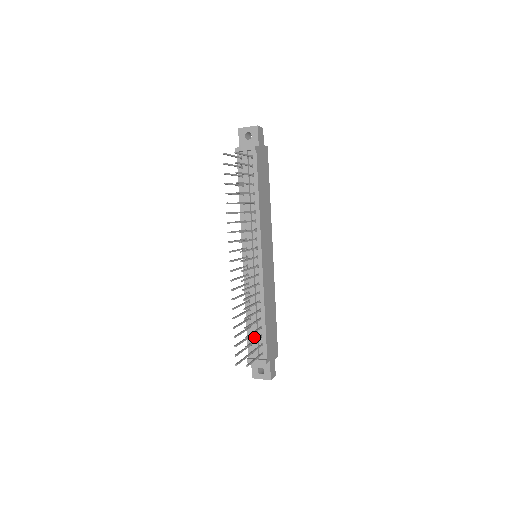
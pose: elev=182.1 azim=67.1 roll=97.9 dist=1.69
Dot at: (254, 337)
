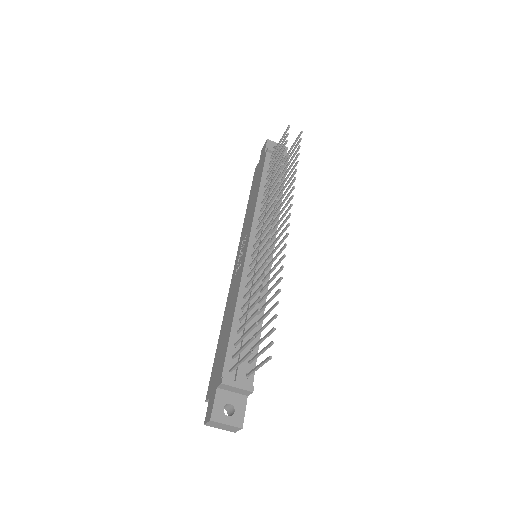
Dot at: occluded
